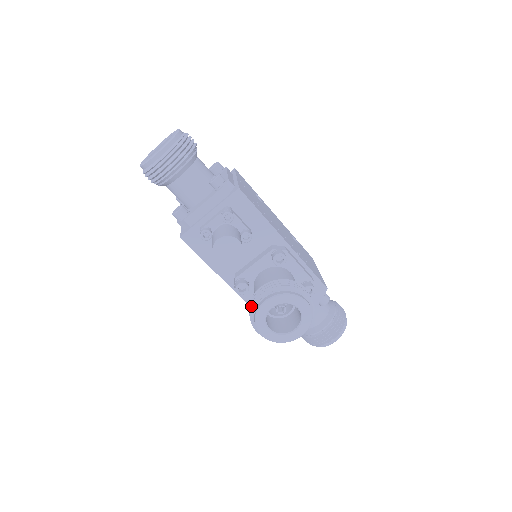
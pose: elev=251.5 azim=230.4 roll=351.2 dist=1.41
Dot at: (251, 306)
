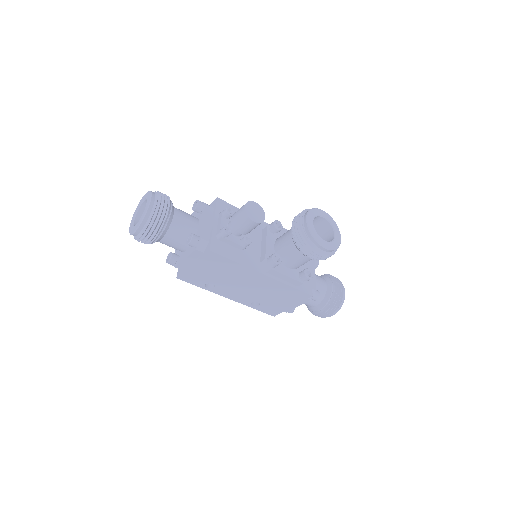
Dot at: (301, 236)
